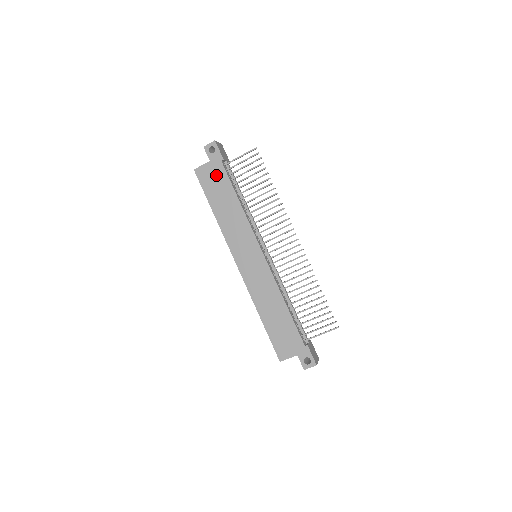
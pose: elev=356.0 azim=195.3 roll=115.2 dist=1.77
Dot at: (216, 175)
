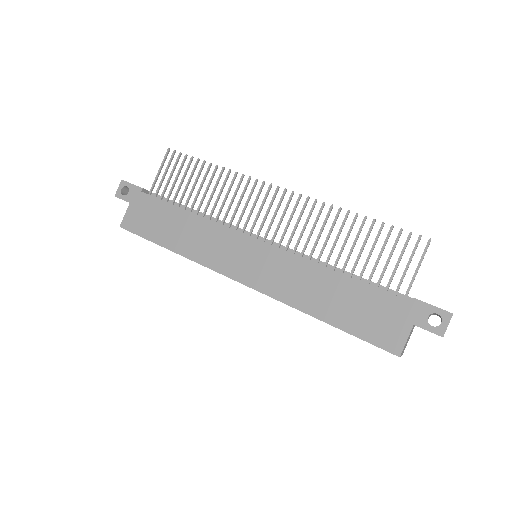
Dot at: (145, 210)
